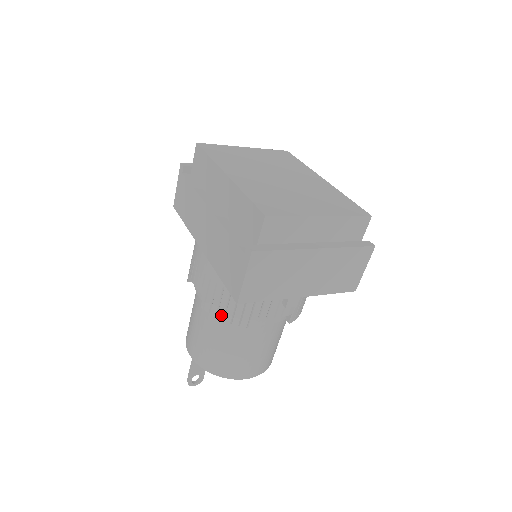
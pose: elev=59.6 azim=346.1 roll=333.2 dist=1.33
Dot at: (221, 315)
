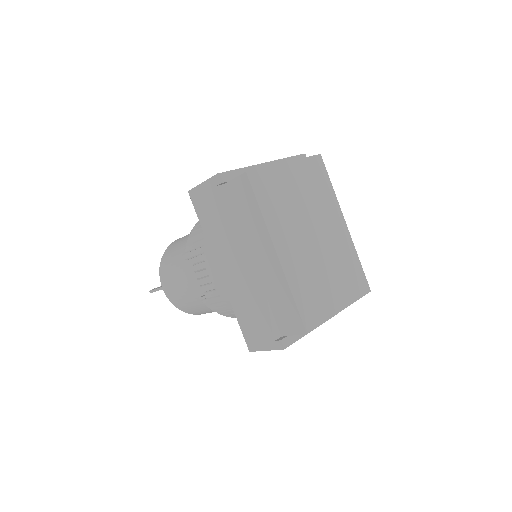
Dot at: (217, 311)
